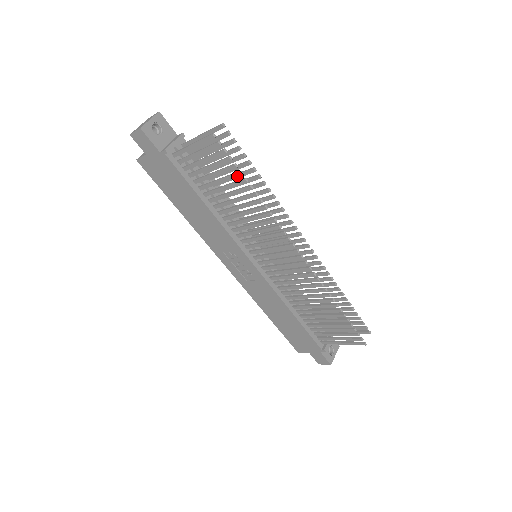
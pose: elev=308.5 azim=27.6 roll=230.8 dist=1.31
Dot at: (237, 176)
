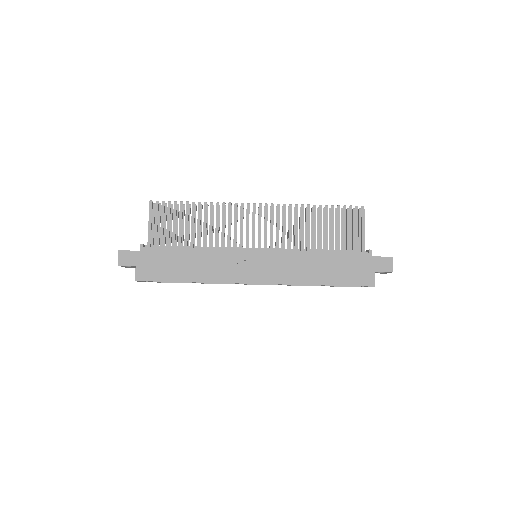
Dot at: (182, 207)
